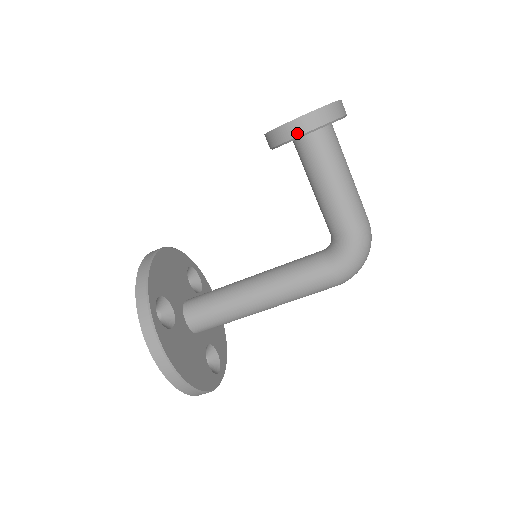
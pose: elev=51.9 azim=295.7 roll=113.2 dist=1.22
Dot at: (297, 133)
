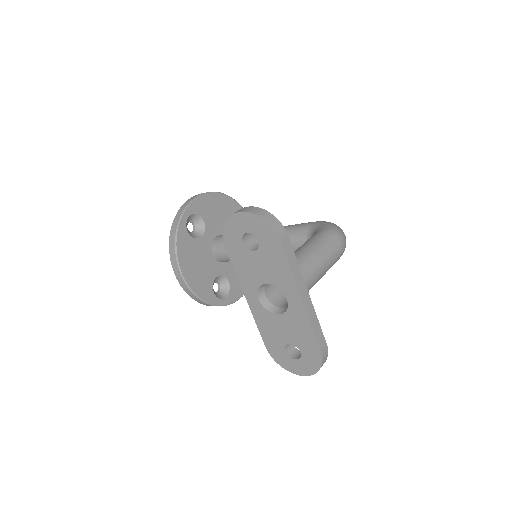
Dot at: occluded
